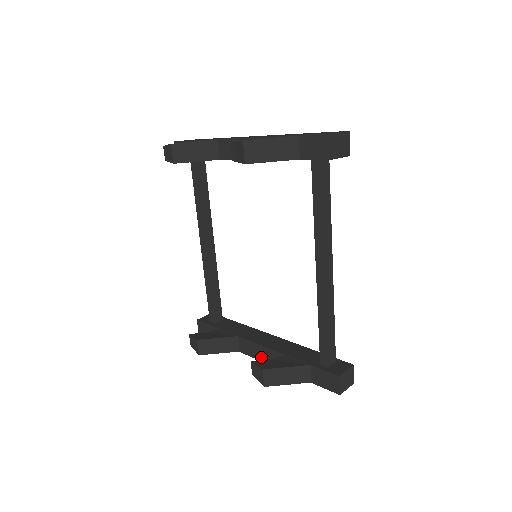
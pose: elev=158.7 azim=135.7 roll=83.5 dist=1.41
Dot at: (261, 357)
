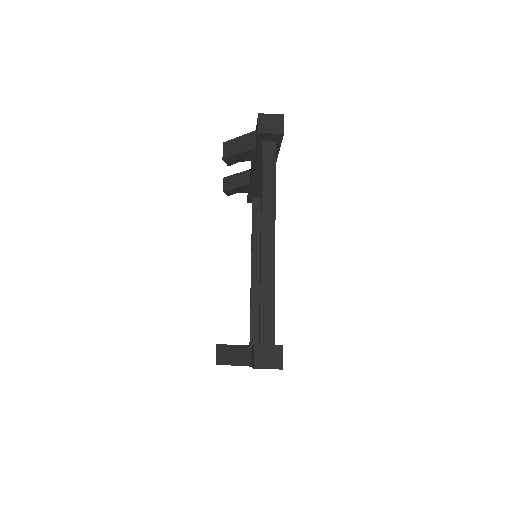
Dot at: occluded
